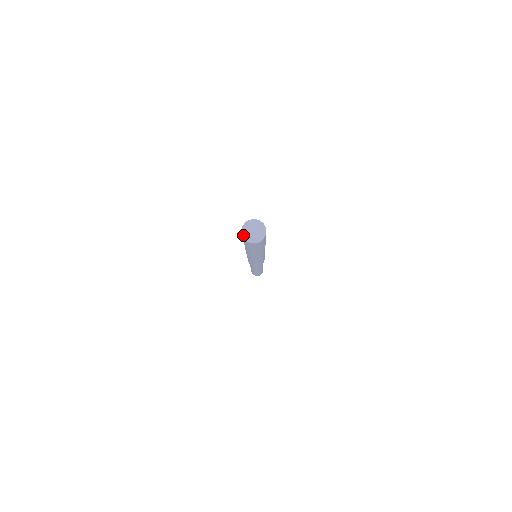
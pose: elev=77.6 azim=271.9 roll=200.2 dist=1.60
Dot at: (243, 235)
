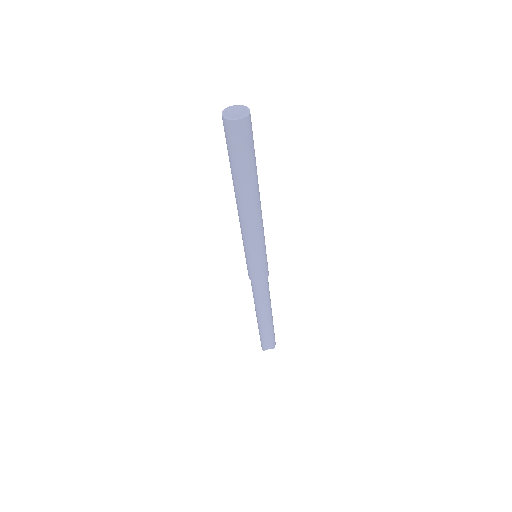
Dot at: (232, 119)
